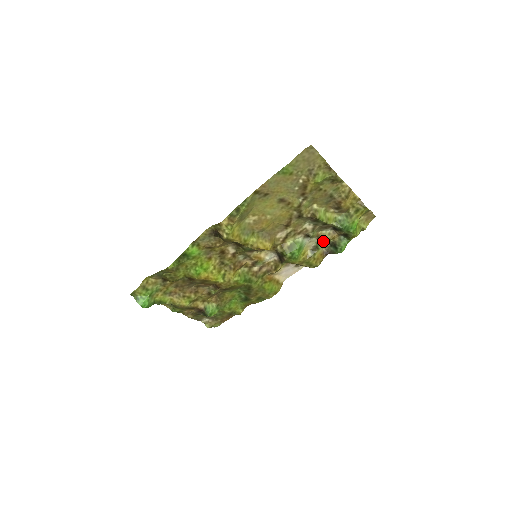
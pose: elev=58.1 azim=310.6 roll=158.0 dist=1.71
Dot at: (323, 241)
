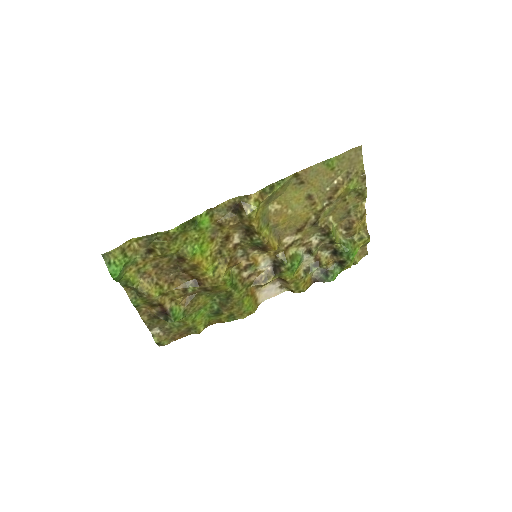
Dot at: (319, 263)
